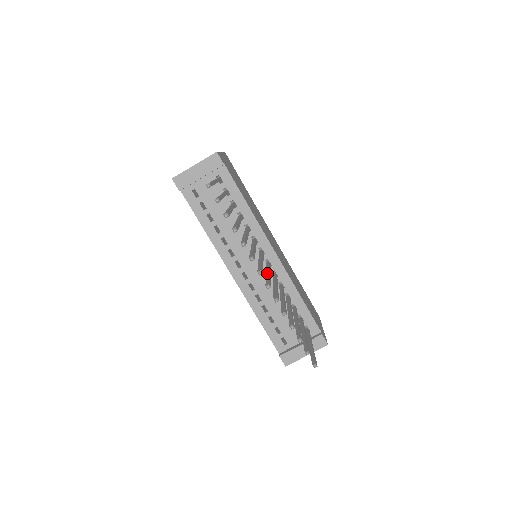
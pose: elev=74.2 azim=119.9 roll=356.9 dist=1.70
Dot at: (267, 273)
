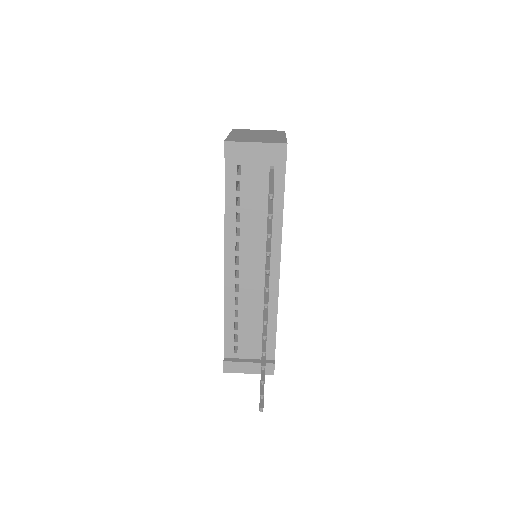
Dot at: occluded
